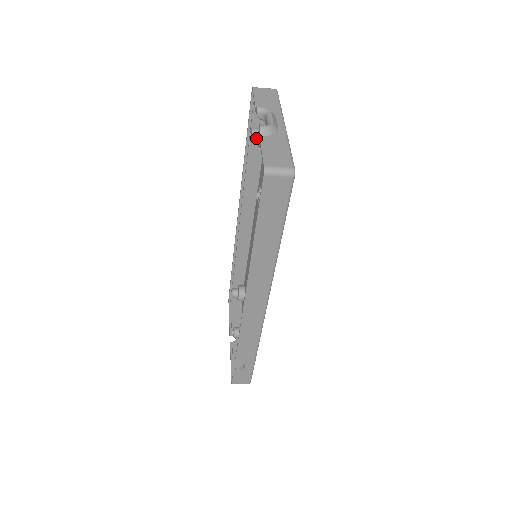
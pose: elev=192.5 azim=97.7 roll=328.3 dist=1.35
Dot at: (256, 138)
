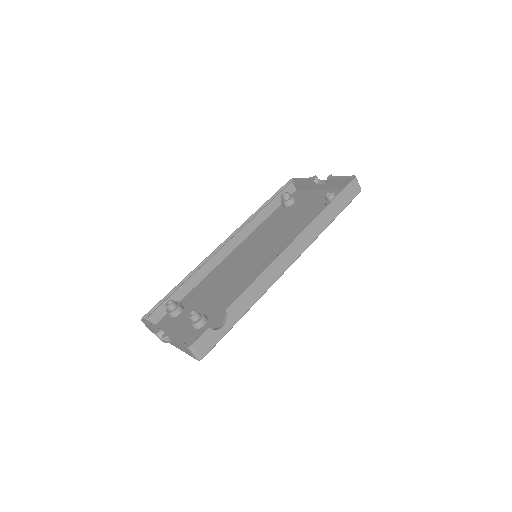
Dot at: (289, 196)
